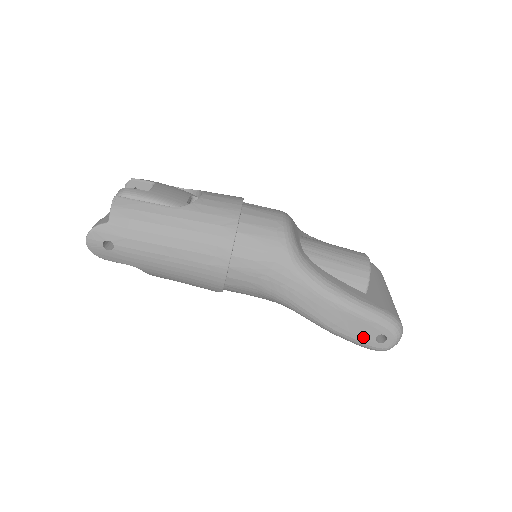
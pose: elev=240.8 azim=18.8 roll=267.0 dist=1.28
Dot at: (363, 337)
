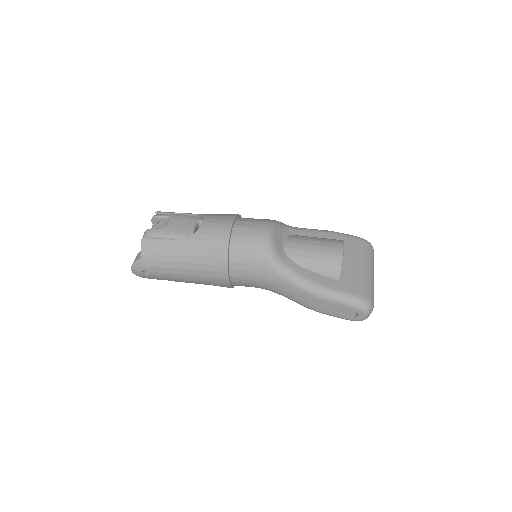
Dot at: (340, 314)
